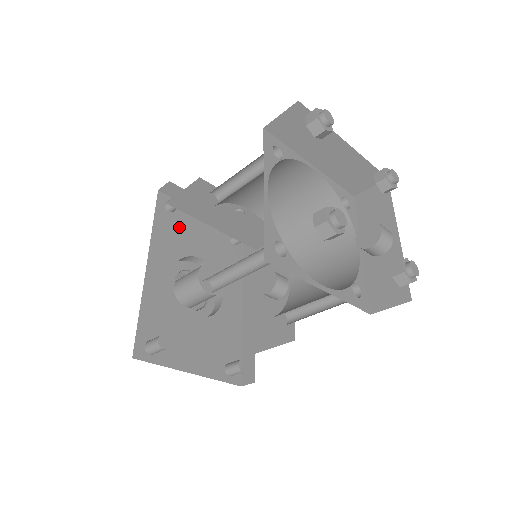
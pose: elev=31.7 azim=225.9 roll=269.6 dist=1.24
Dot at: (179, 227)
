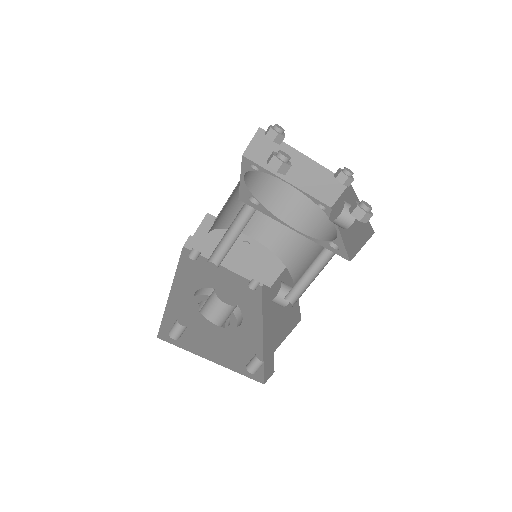
Dot at: (201, 270)
